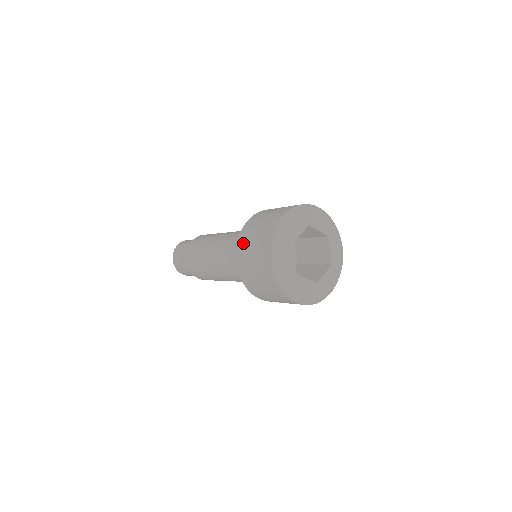
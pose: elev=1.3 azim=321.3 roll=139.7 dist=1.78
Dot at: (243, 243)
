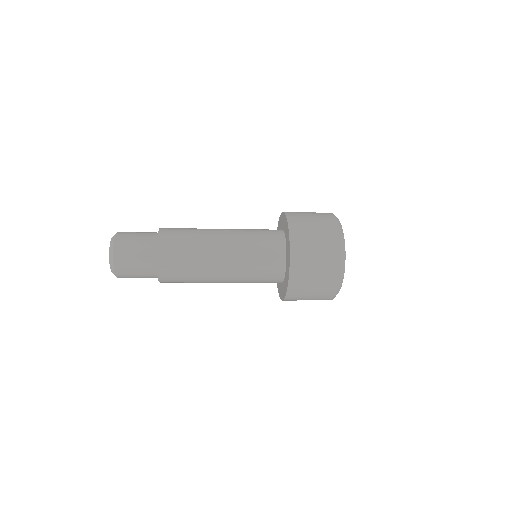
Dot at: (300, 237)
